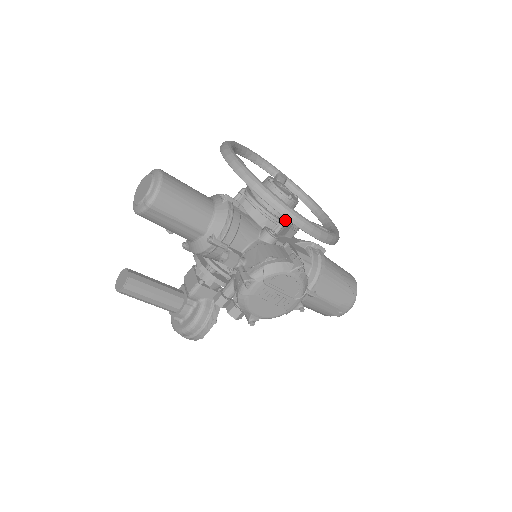
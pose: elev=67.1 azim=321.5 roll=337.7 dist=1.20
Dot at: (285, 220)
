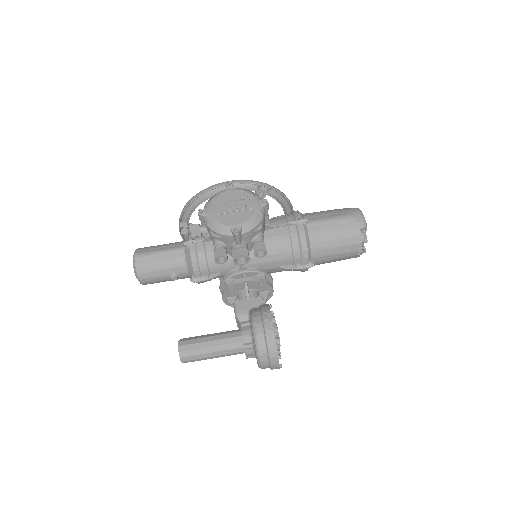
Dot at: occluded
